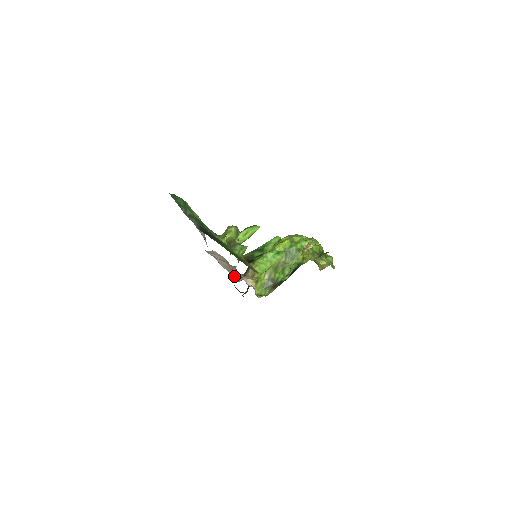
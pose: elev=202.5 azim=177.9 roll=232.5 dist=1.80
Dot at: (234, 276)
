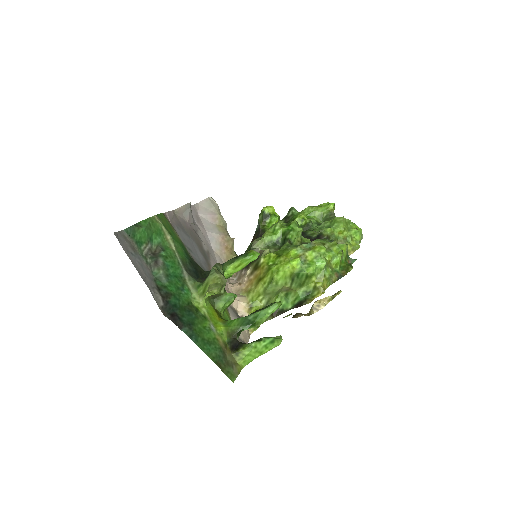
Dot at: occluded
